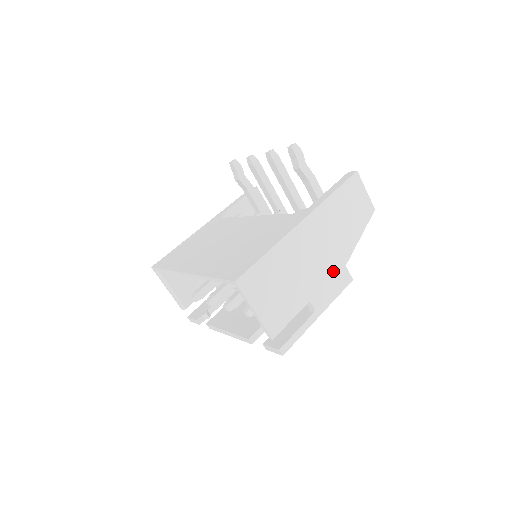
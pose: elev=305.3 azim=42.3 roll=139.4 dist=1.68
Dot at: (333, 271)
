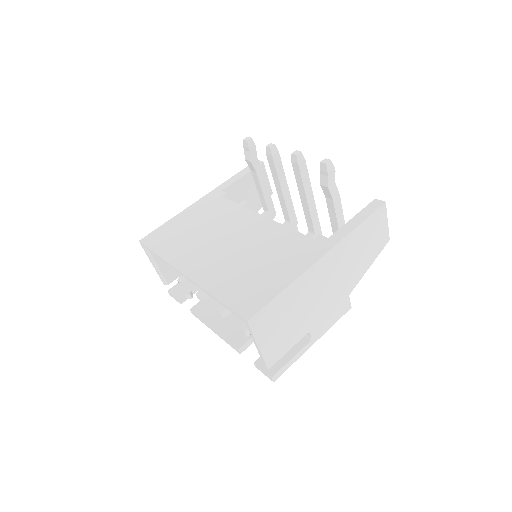
Dot at: (337, 301)
